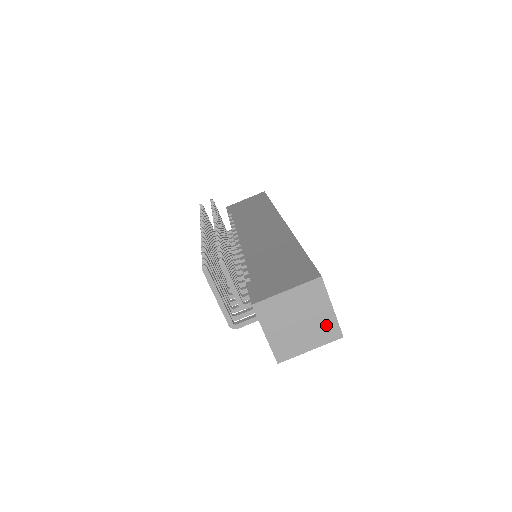
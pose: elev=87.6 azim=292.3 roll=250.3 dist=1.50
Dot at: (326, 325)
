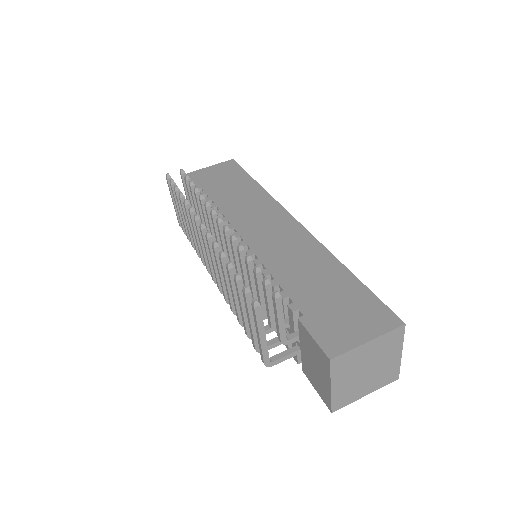
Dot at: (389, 370)
